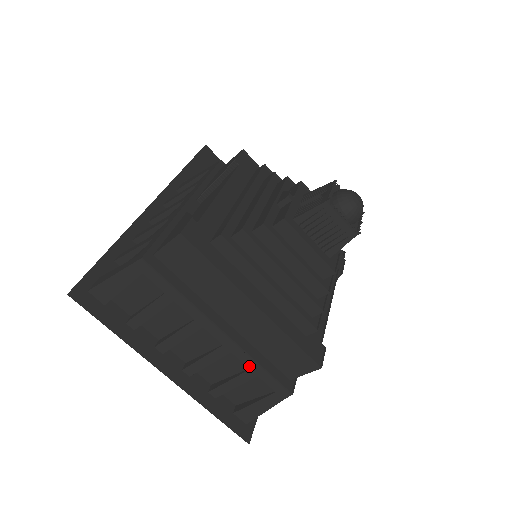
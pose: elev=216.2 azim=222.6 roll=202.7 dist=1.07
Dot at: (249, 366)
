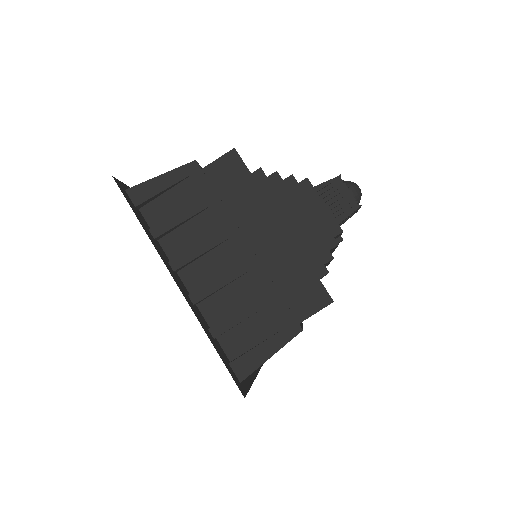
Dot at: (264, 290)
